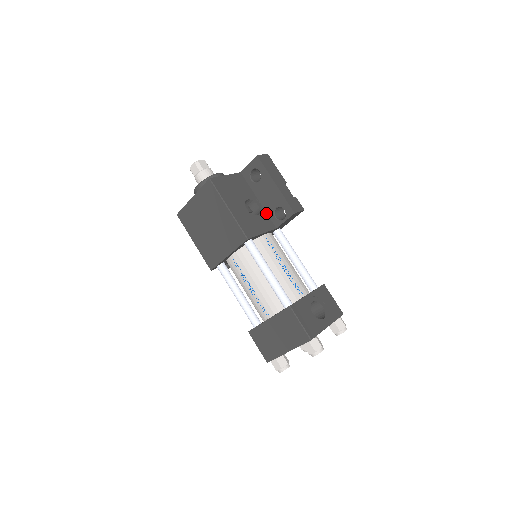
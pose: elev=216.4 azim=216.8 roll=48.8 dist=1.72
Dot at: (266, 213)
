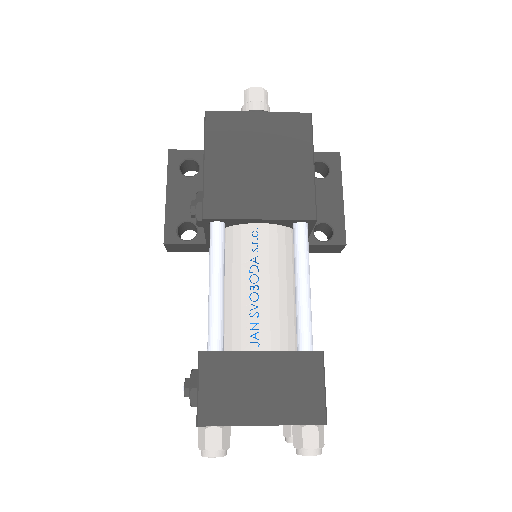
Dot at: occluded
